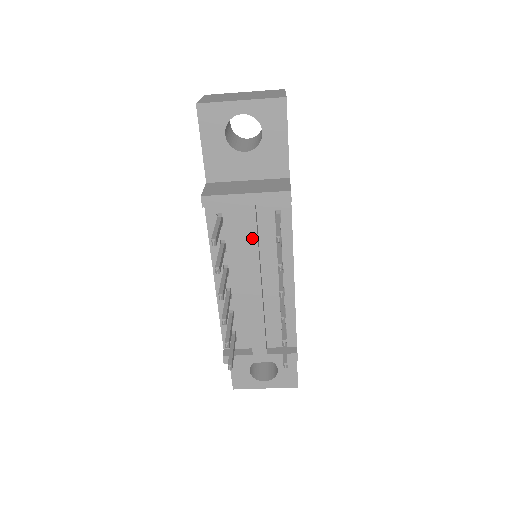
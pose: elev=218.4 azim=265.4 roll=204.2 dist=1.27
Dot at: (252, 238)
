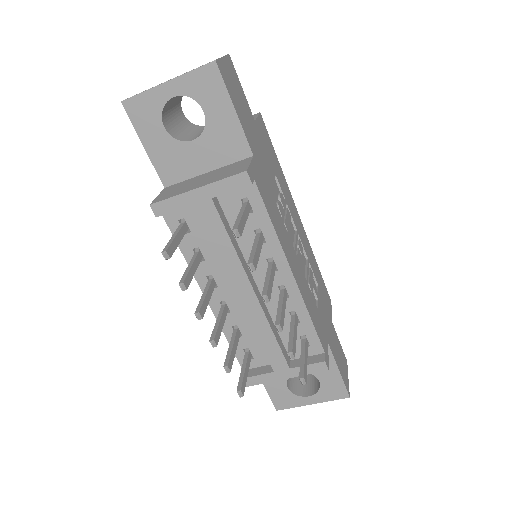
Dot at: (223, 238)
